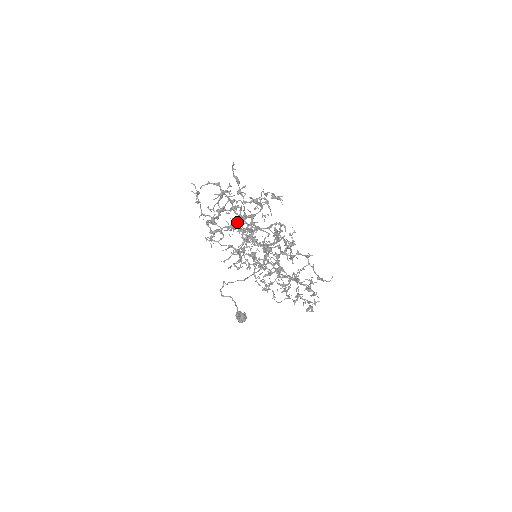
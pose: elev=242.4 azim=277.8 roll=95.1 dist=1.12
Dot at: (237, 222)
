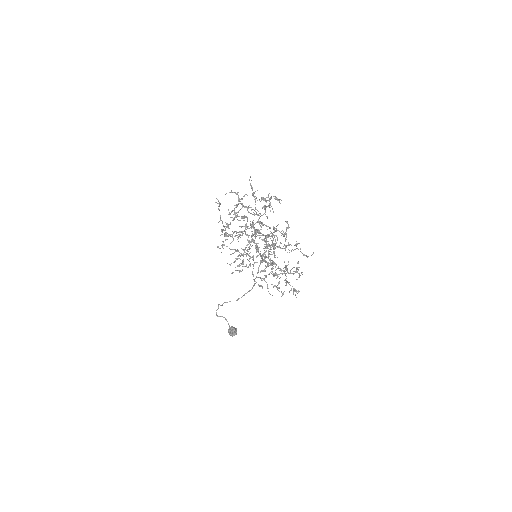
Dot at: (245, 227)
